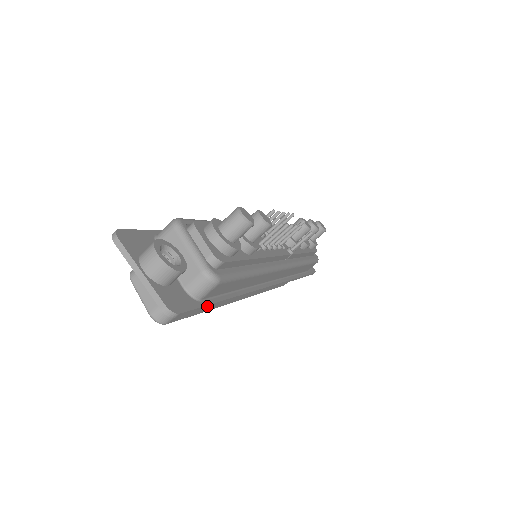
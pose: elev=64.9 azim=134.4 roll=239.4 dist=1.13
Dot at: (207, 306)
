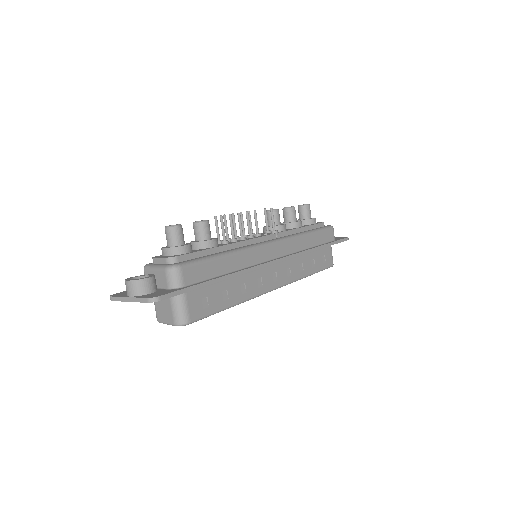
Dot at: (194, 288)
